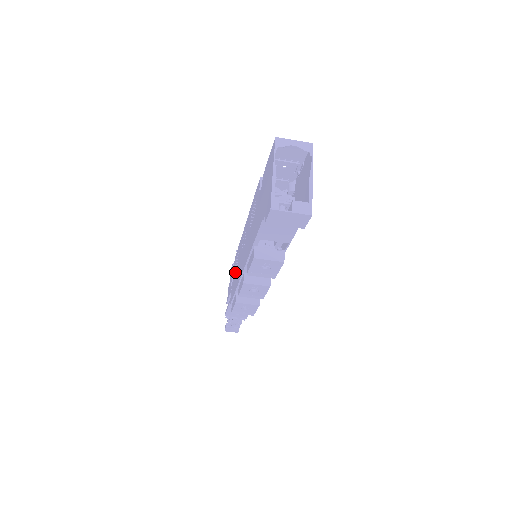
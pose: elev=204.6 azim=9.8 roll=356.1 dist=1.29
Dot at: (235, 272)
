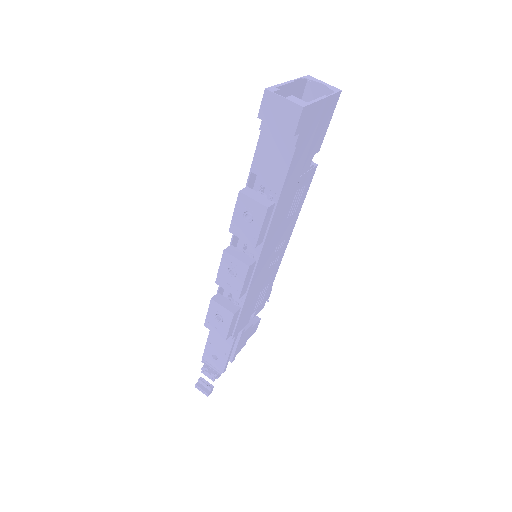
Dot at: occluded
